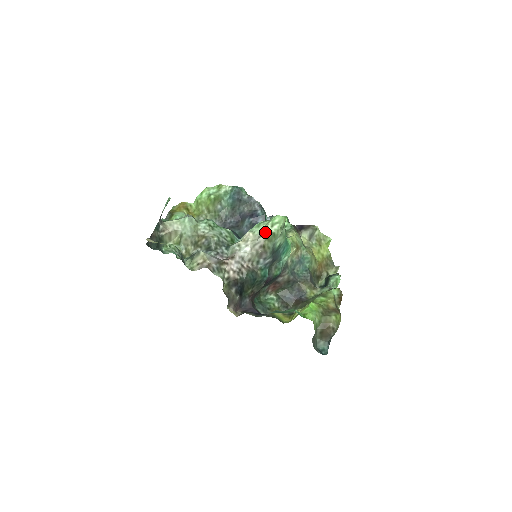
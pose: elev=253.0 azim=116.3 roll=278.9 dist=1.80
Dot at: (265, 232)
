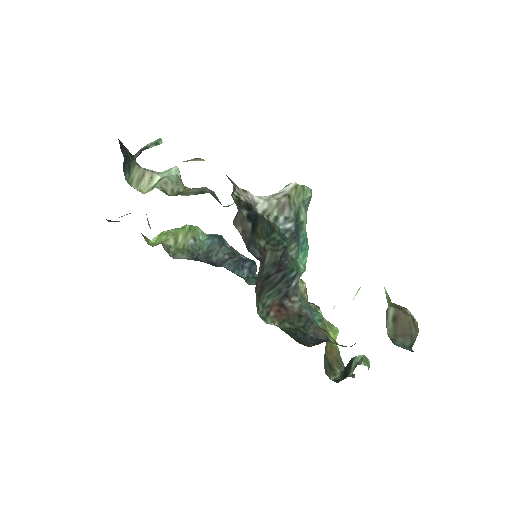
Dot at: (291, 185)
